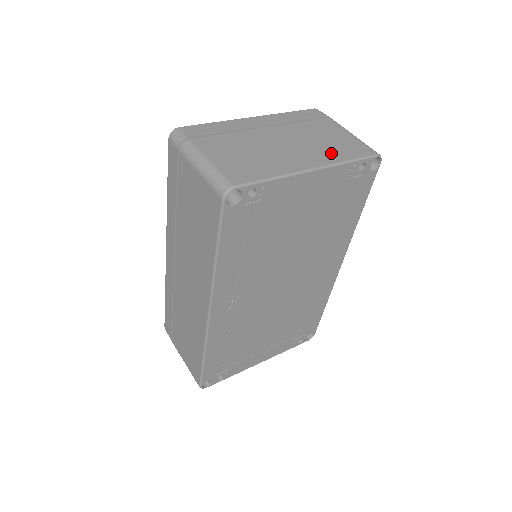
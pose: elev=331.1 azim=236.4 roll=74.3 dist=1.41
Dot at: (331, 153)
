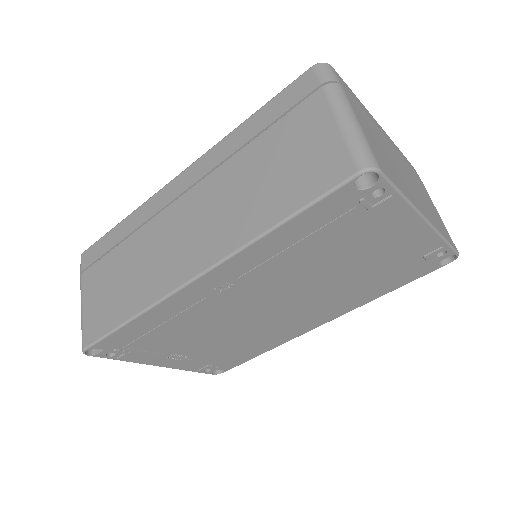
Dot at: (434, 218)
